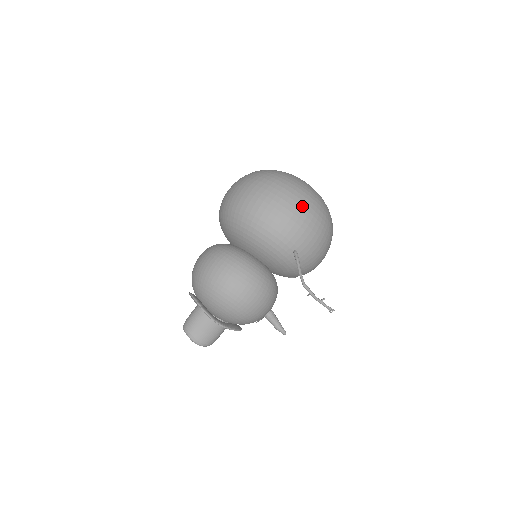
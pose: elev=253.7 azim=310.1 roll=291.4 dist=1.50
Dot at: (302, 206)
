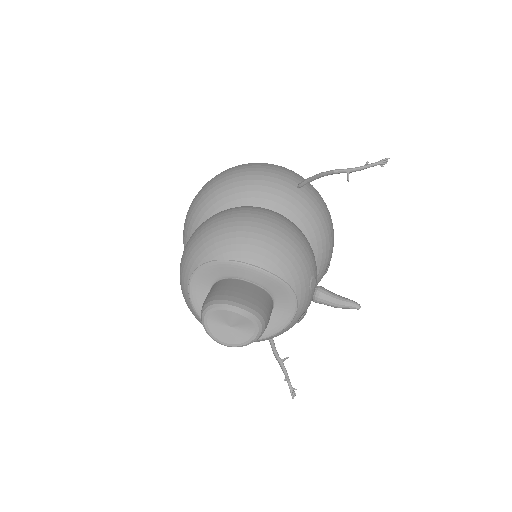
Dot at: occluded
